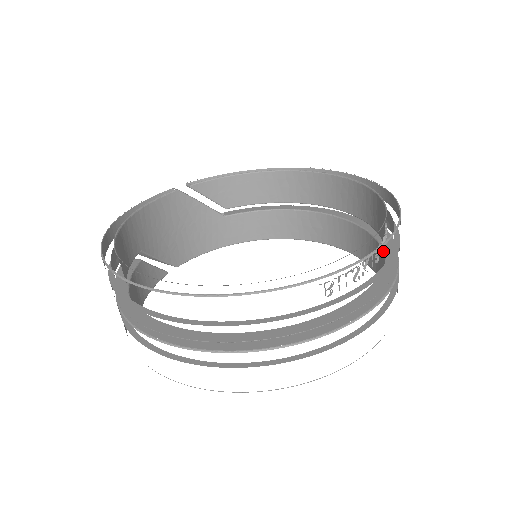
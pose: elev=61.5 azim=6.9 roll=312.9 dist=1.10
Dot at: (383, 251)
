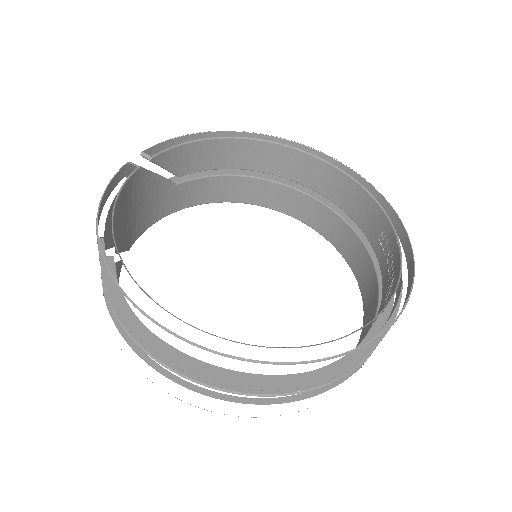
Dot at: (363, 242)
